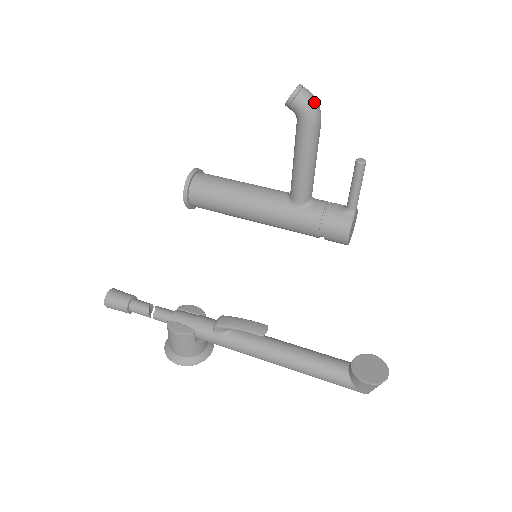
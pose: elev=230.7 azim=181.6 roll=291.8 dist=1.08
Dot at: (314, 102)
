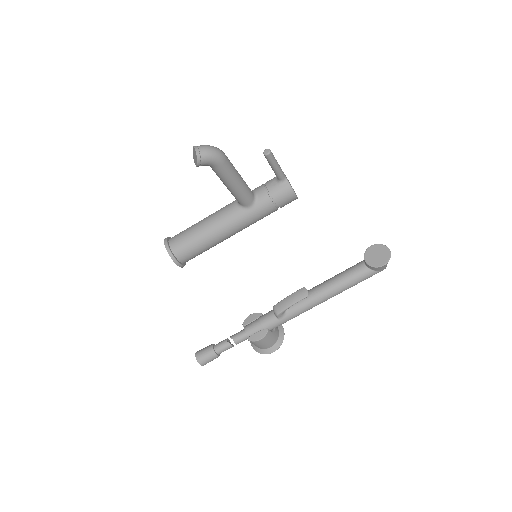
Dot at: (213, 150)
